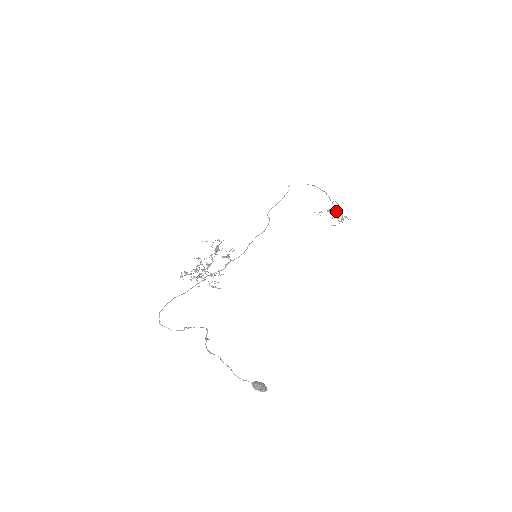
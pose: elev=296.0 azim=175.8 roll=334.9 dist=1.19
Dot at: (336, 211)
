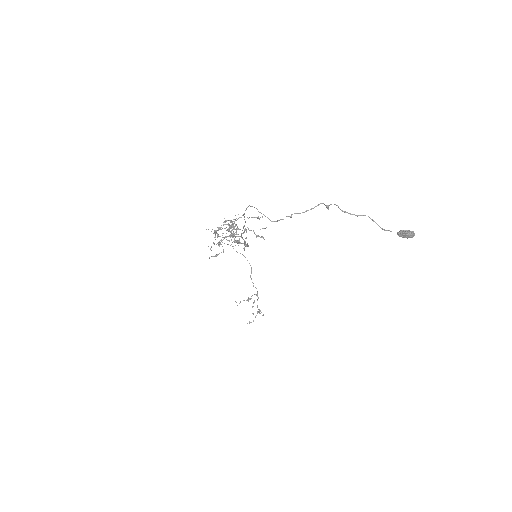
Dot at: (254, 300)
